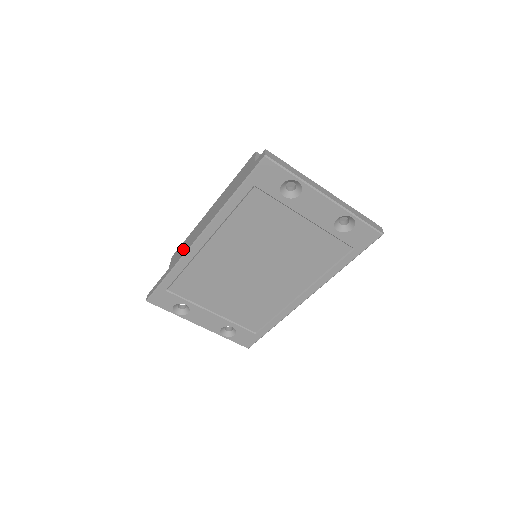
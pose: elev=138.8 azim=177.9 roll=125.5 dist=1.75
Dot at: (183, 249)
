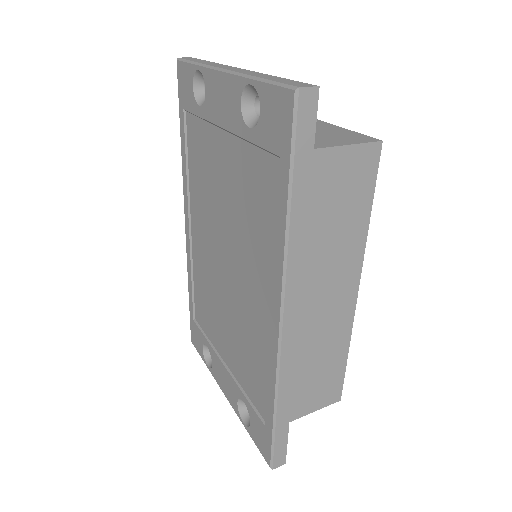
Dot at: occluded
